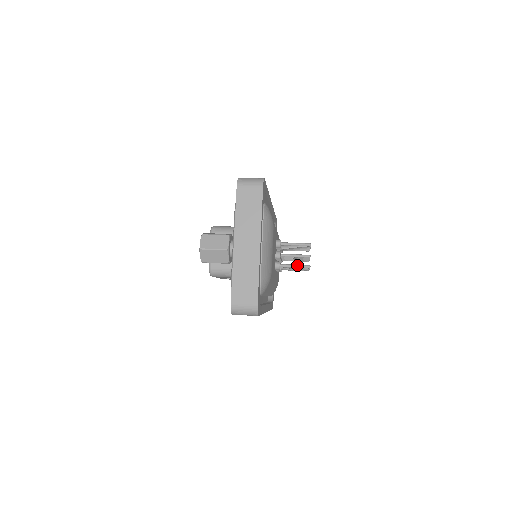
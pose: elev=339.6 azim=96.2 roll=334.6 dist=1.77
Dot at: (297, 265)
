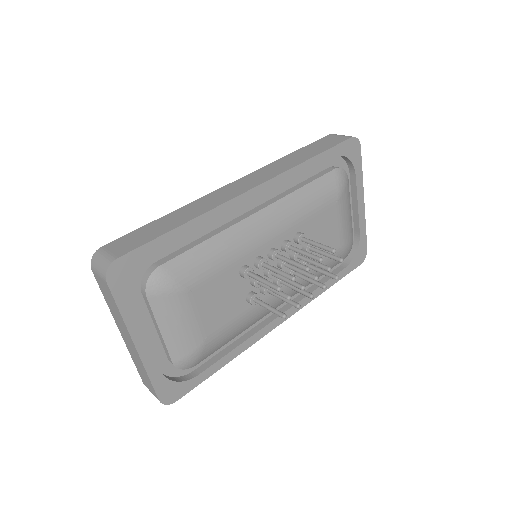
Dot at: (270, 309)
